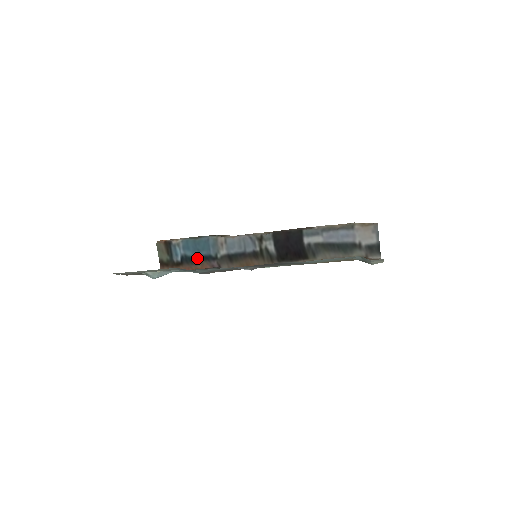
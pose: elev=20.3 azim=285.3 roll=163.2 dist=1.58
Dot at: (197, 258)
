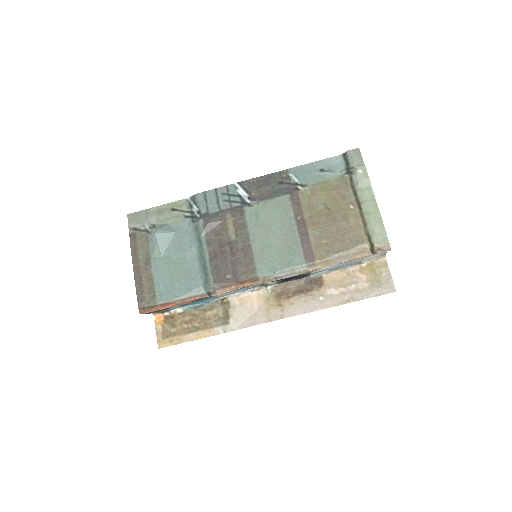
Dot at: occluded
